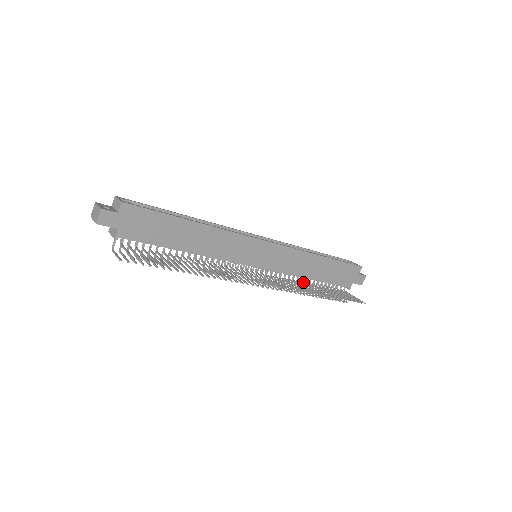
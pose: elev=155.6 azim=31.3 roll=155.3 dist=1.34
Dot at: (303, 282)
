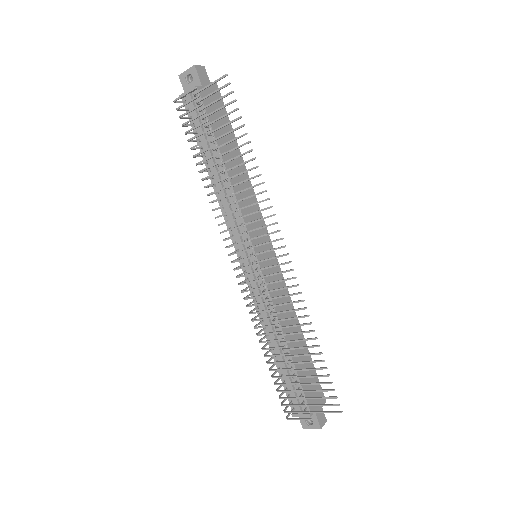
Dot at: (281, 334)
